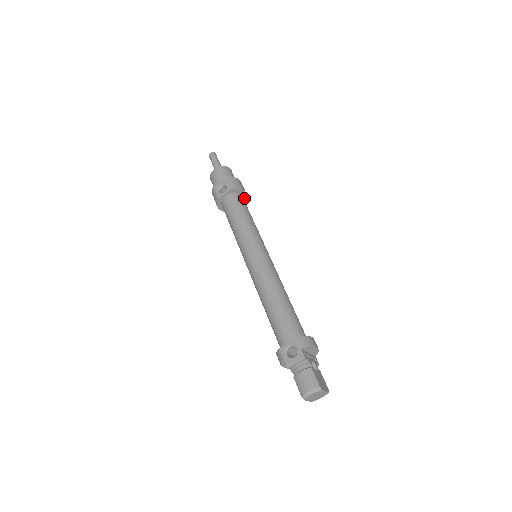
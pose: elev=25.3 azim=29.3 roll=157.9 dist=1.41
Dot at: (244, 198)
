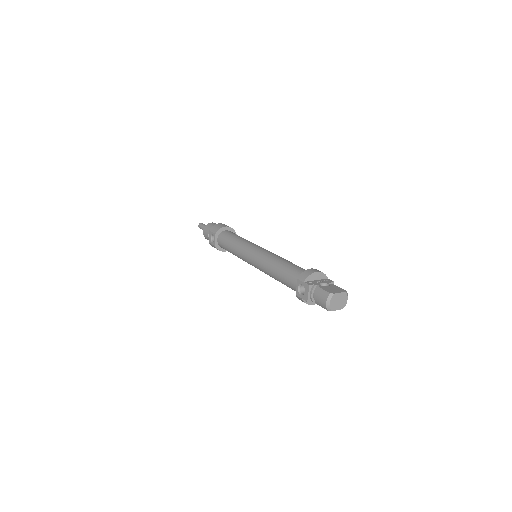
Dot at: (231, 231)
